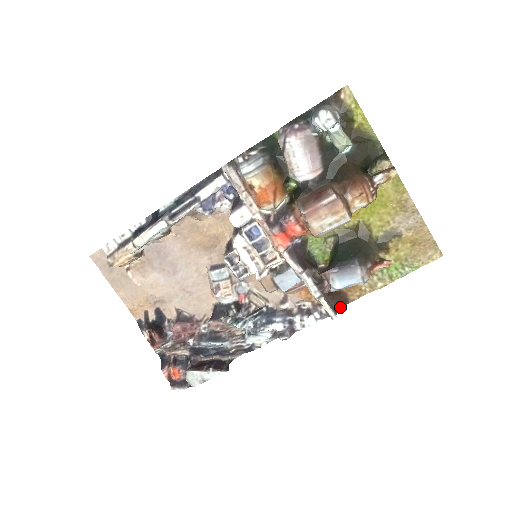
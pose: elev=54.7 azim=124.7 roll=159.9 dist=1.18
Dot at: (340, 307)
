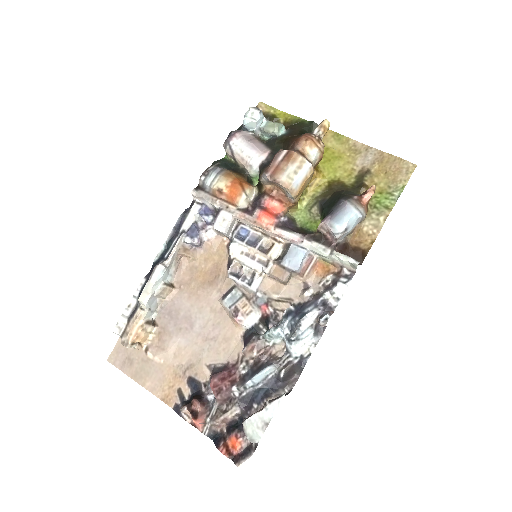
Dot at: occluded
